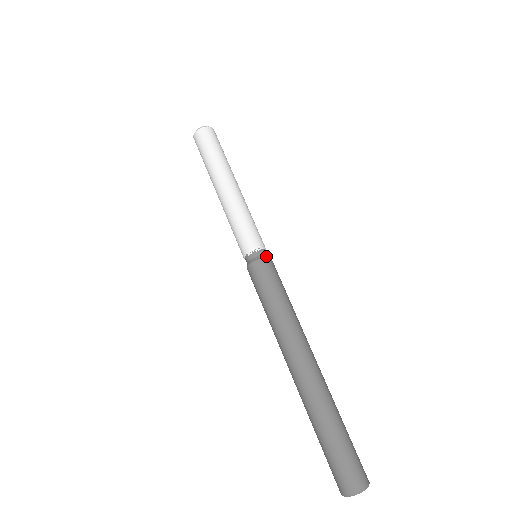
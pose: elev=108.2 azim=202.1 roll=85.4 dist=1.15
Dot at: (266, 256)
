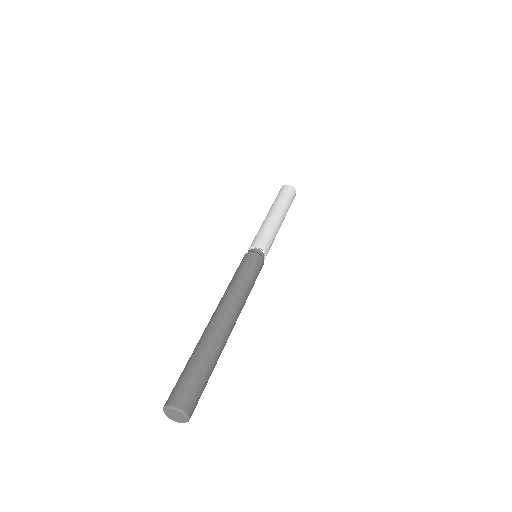
Dot at: (262, 257)
